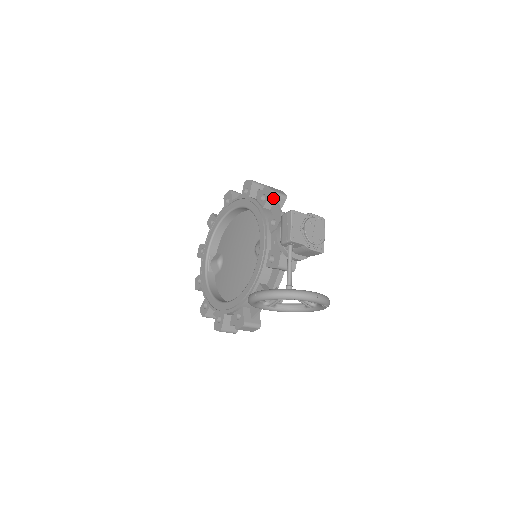
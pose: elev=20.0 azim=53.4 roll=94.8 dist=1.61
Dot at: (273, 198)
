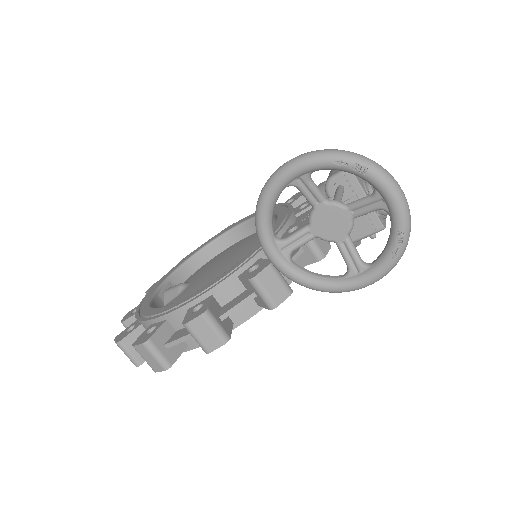
Dot at: occluded
